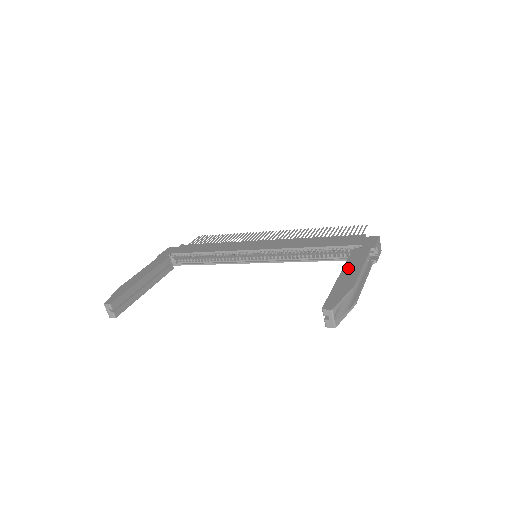
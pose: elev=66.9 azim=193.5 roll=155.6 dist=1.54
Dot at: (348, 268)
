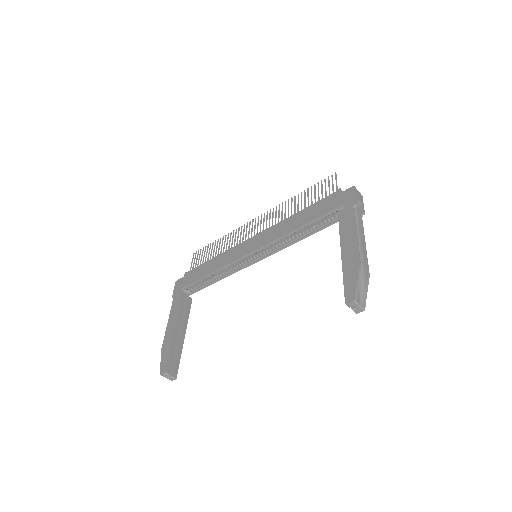
Dot at: (345, 242)
